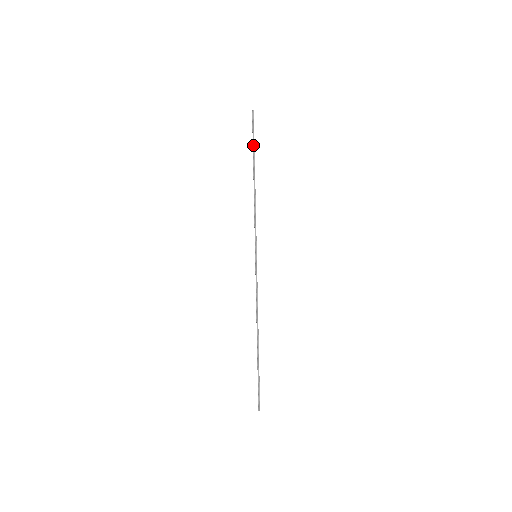
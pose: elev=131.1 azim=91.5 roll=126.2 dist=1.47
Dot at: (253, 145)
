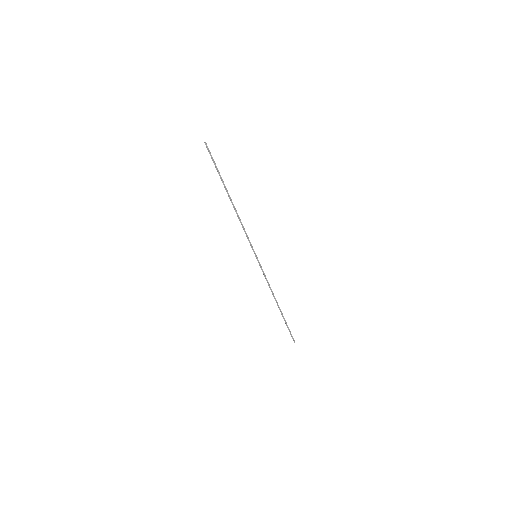
Dot at: (219, 174)
